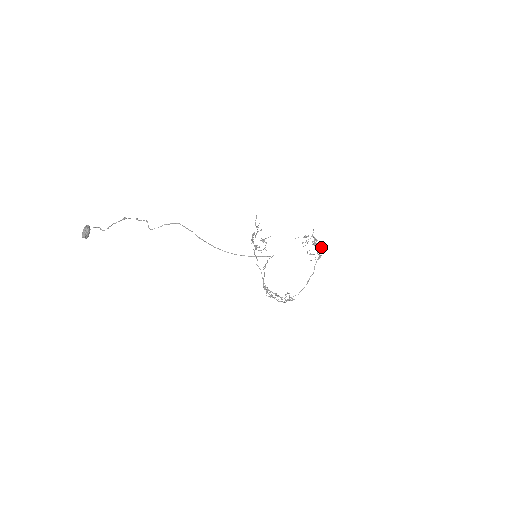
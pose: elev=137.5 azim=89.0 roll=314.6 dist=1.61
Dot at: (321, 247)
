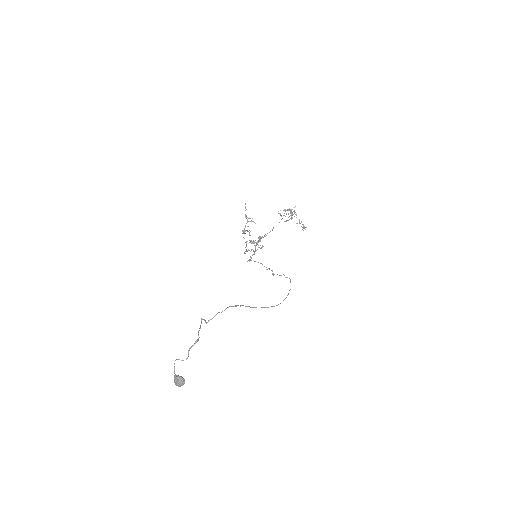
Dot at: (301, 222)
